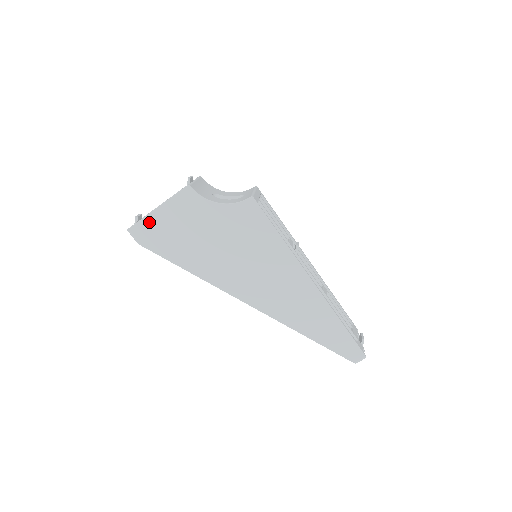
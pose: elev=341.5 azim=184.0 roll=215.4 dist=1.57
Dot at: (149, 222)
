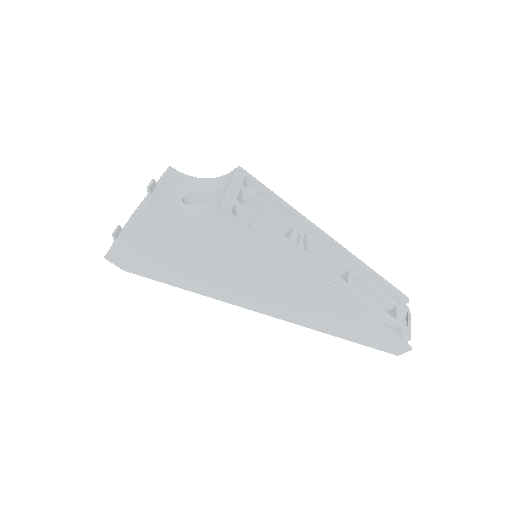
Dot at: (121, 249)
